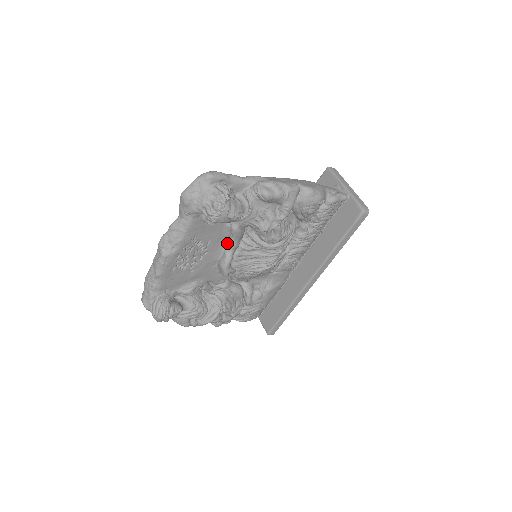
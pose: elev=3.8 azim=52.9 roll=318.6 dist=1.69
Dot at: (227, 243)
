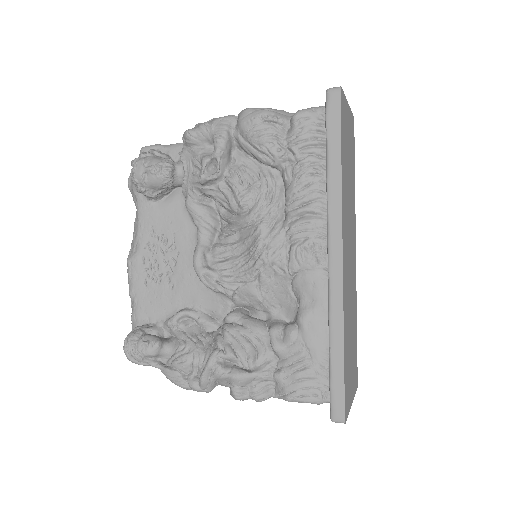
Dot at: occluded
